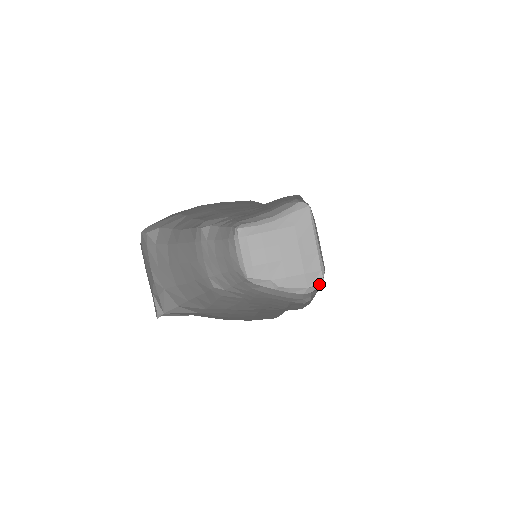
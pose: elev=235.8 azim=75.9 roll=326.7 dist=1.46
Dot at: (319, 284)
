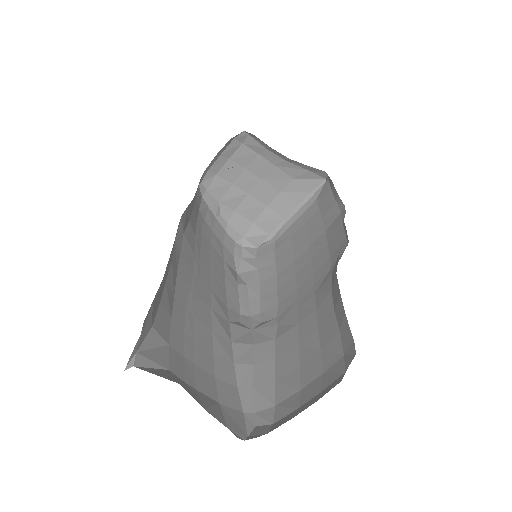
Dot at: (256, 243)
